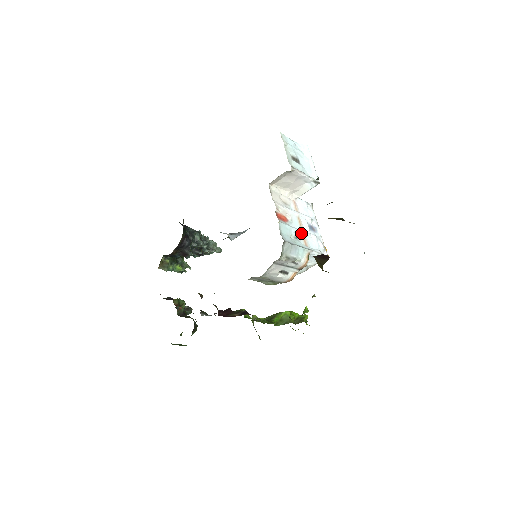
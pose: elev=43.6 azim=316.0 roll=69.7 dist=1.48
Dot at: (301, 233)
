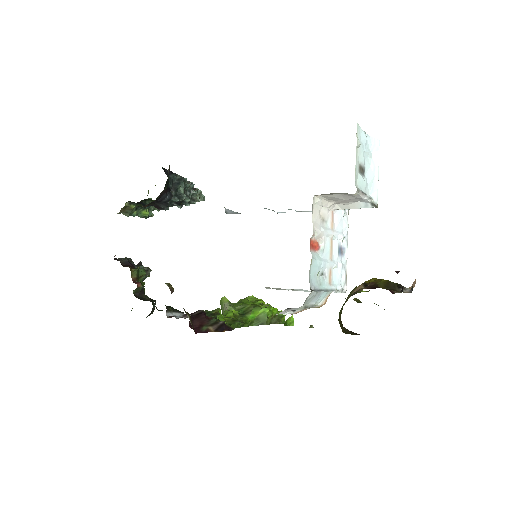
Dot at: (329, 266)
